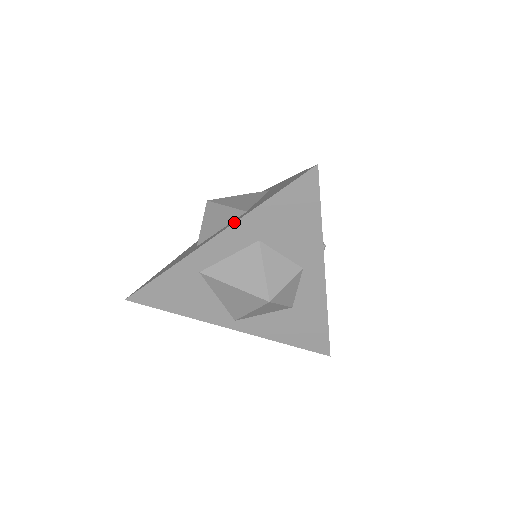
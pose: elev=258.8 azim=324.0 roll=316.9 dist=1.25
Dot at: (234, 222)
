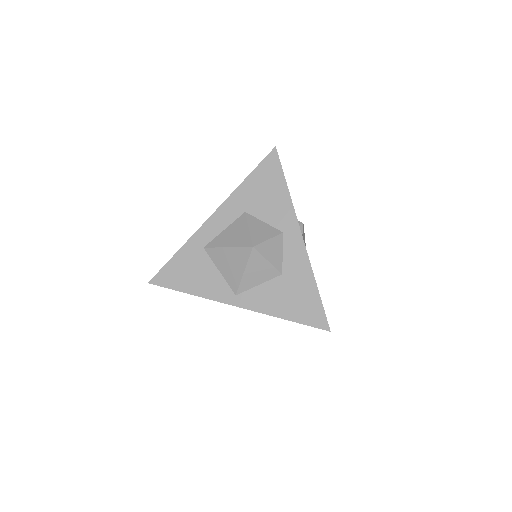
Dot at: (225, 200)
